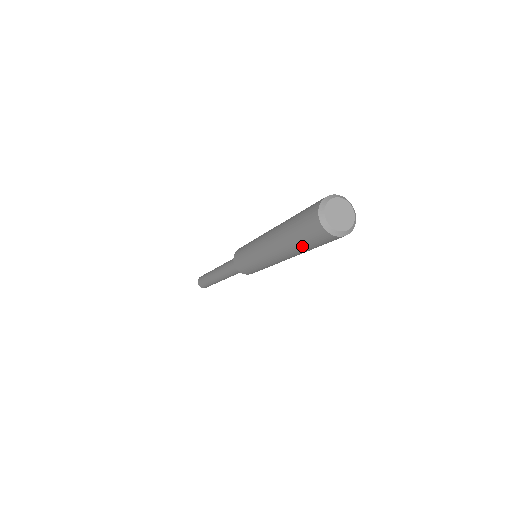
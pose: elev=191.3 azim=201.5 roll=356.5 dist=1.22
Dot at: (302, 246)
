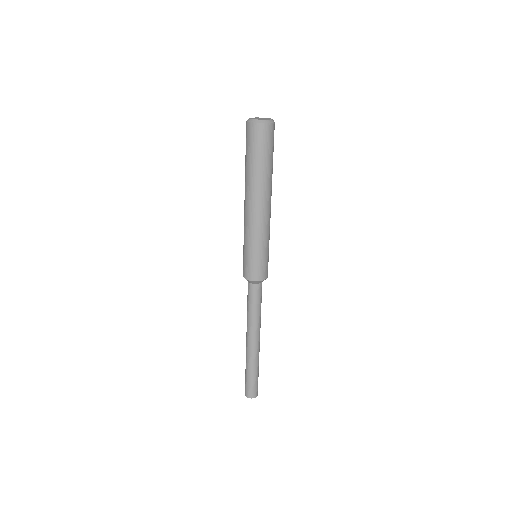
Dot at: (248, 162)
